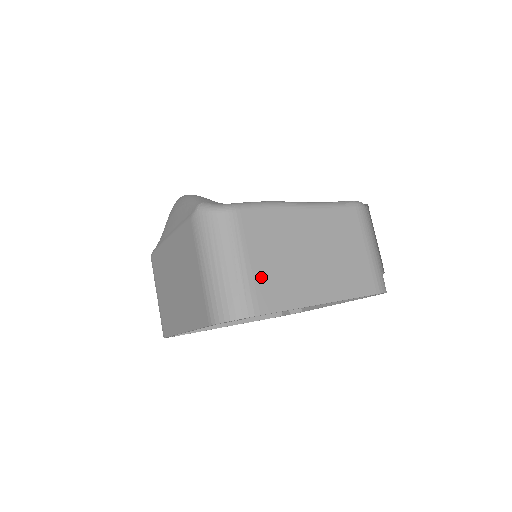
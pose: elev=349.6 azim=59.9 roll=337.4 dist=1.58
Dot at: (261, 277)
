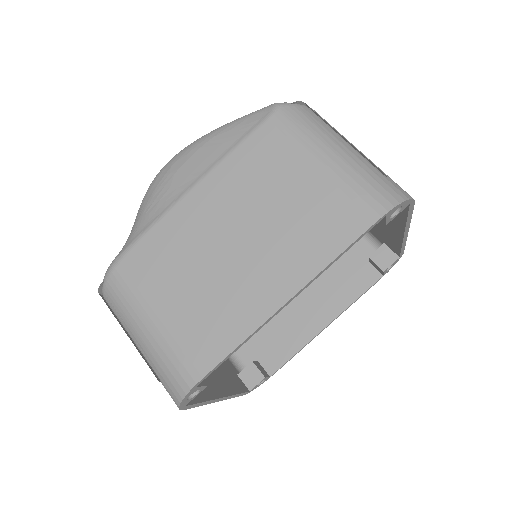
Dot at: occluded
